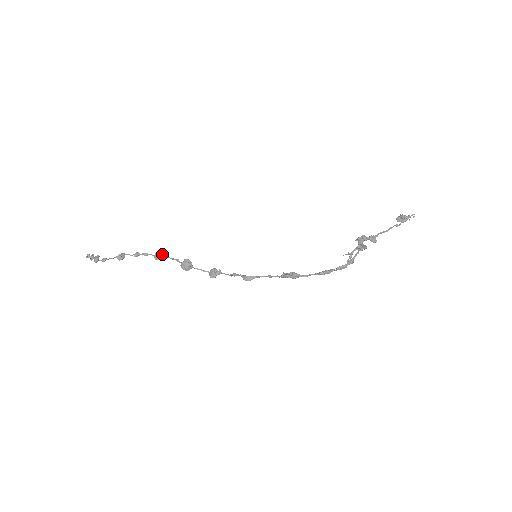
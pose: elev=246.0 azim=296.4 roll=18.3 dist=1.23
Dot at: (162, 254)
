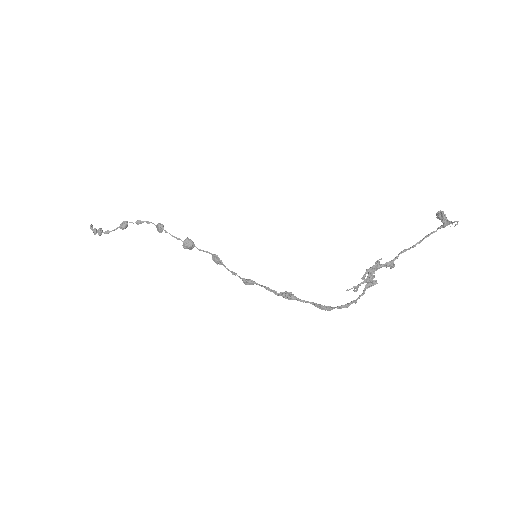
Dot at: (163, 228)
